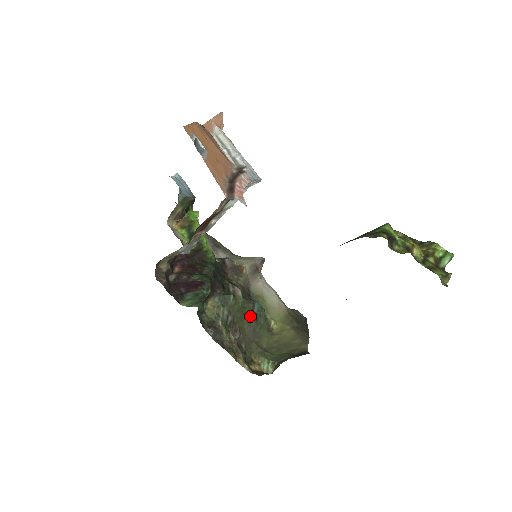
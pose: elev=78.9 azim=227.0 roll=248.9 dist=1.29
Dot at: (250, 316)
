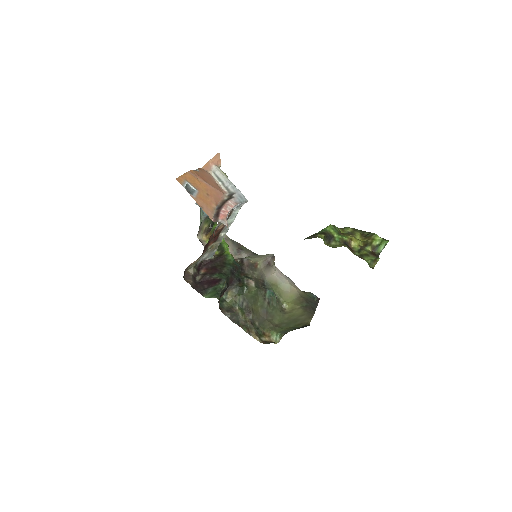
Dot at: (262, 301)
